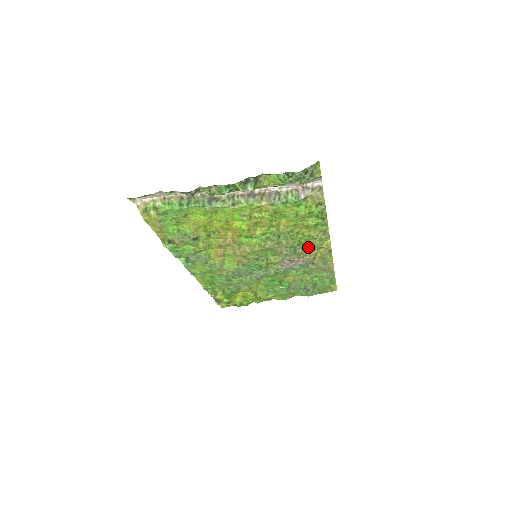
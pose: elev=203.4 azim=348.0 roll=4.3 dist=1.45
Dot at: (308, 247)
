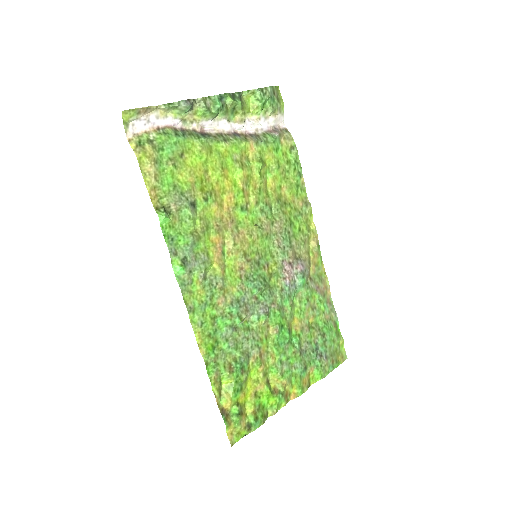
Dot at: (299, 235)
